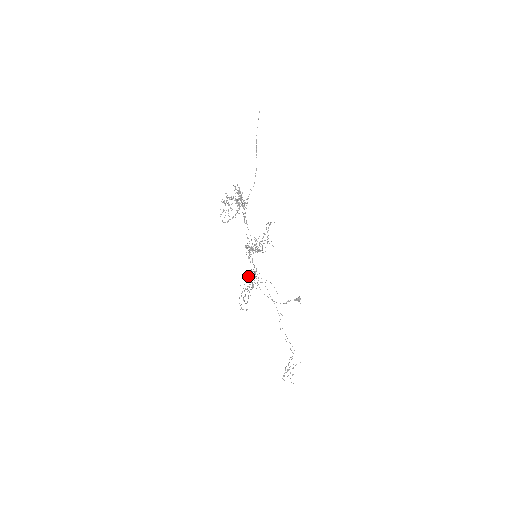
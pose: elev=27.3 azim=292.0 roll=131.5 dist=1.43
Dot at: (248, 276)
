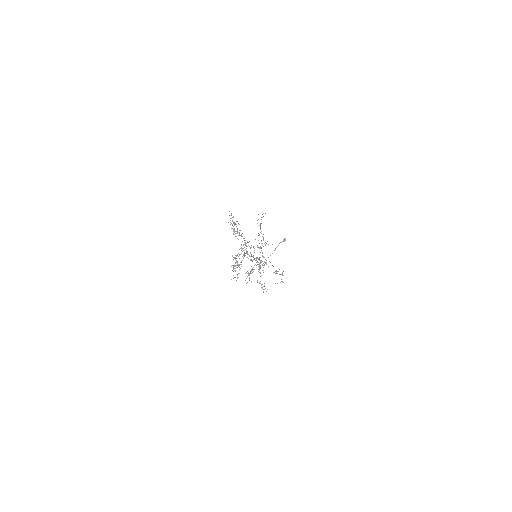
Dot at: occluded
